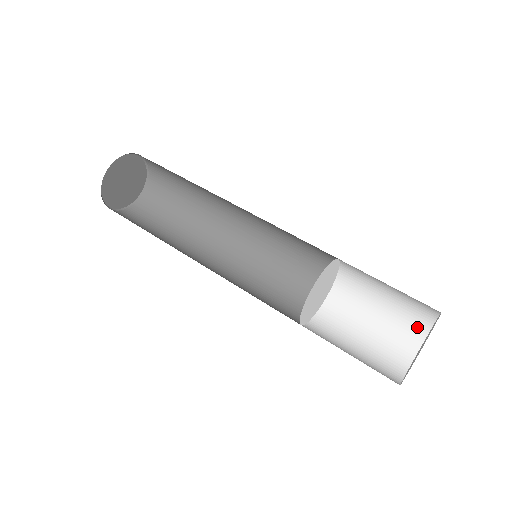
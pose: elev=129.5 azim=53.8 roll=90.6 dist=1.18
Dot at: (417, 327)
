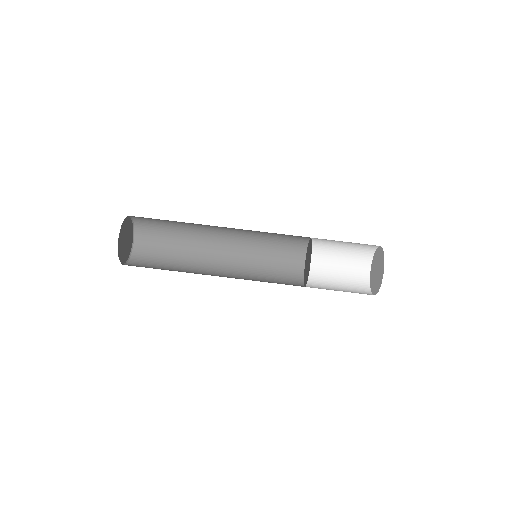
Dot at: (368, 250)
